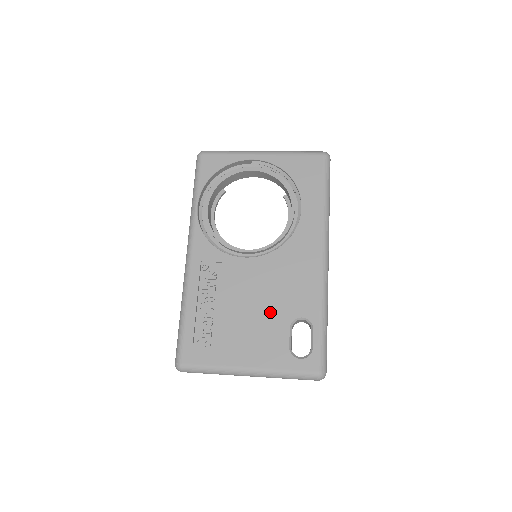
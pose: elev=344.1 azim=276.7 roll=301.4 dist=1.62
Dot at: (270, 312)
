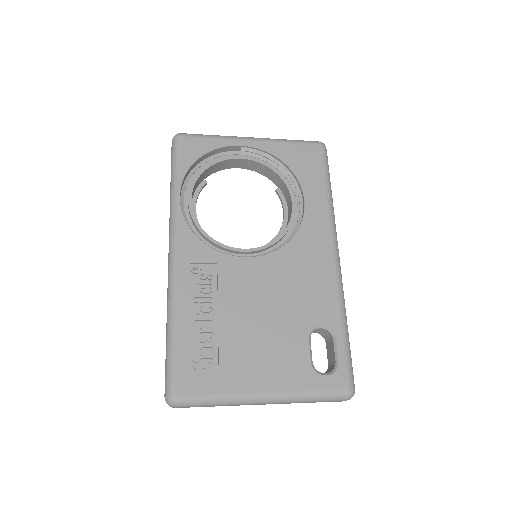
Dot at: (283, 321)
